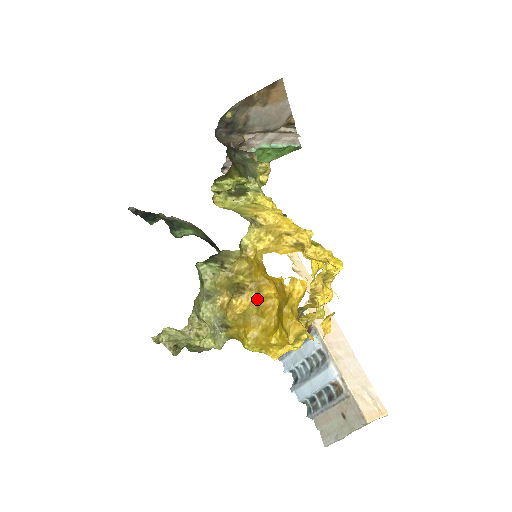
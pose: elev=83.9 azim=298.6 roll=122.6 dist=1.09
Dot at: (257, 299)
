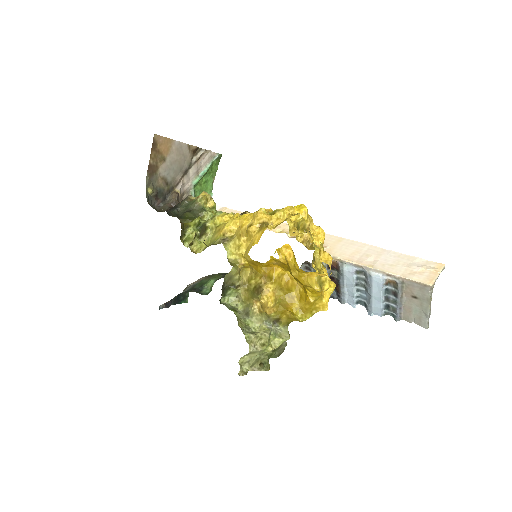
Dot at: (275, 285)
